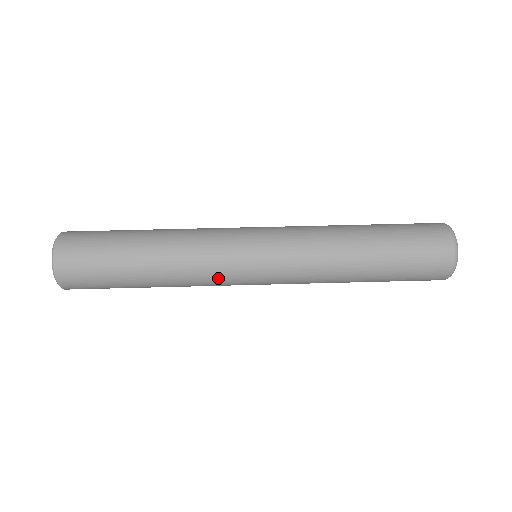
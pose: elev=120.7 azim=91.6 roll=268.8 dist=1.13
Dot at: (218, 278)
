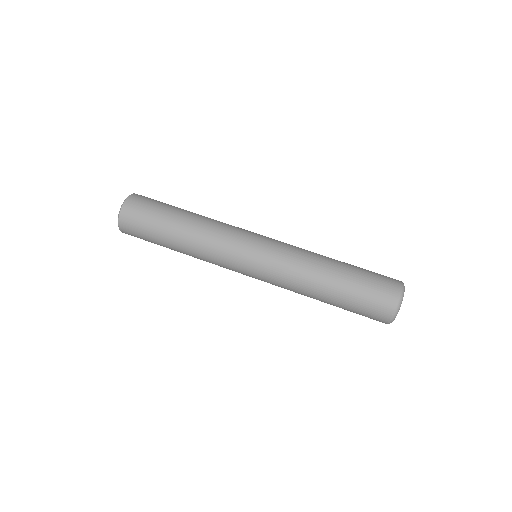
Dot at: occluded
